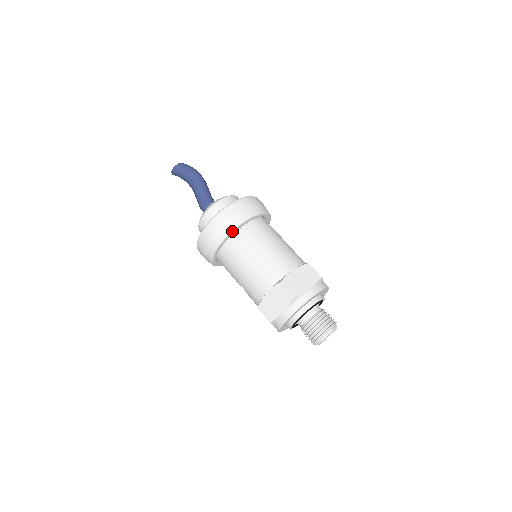
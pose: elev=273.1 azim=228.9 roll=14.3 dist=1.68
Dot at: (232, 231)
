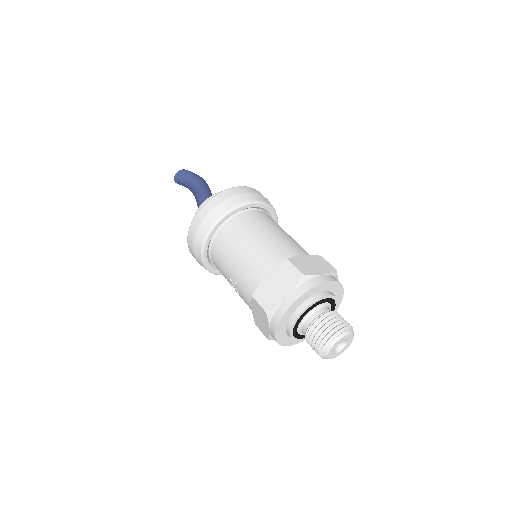
Dot at: (235, 209)
